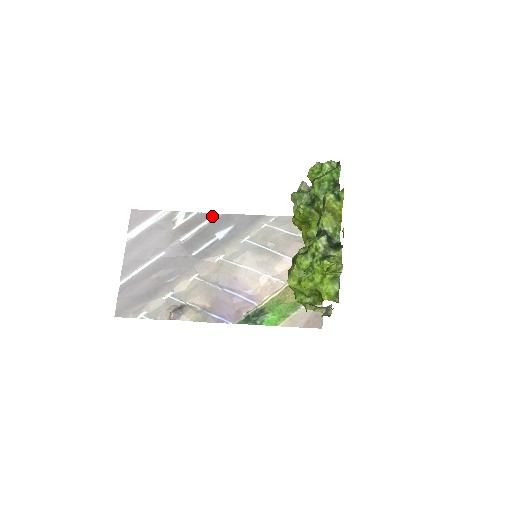
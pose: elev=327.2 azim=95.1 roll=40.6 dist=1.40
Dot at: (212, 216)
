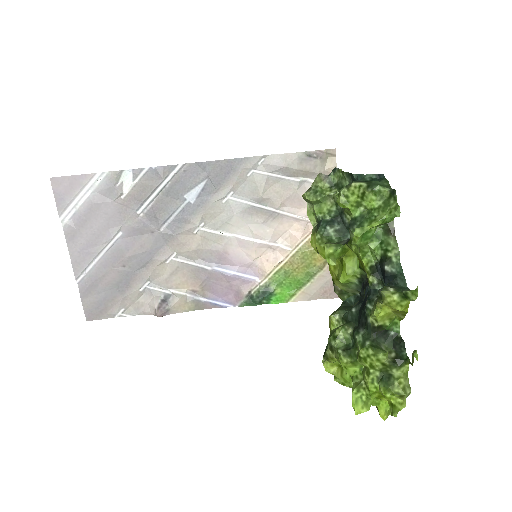
Dot at: (173, 170)
